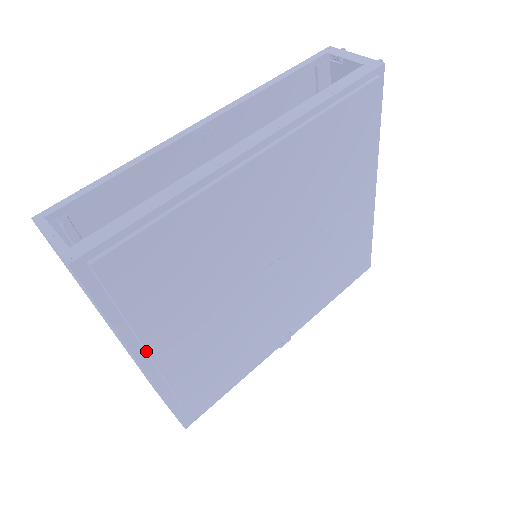
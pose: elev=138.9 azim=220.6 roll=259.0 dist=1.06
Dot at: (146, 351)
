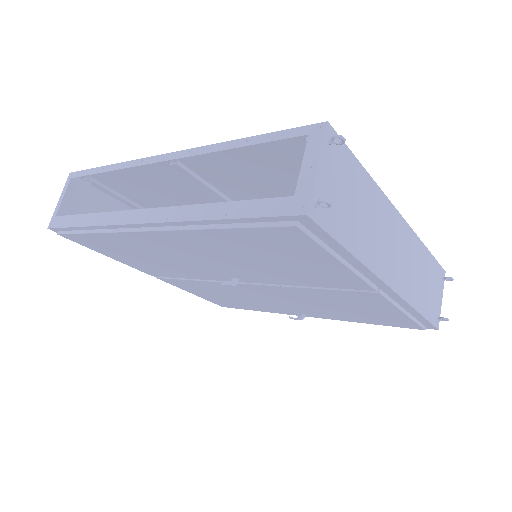
Dot at: (141, 271)
